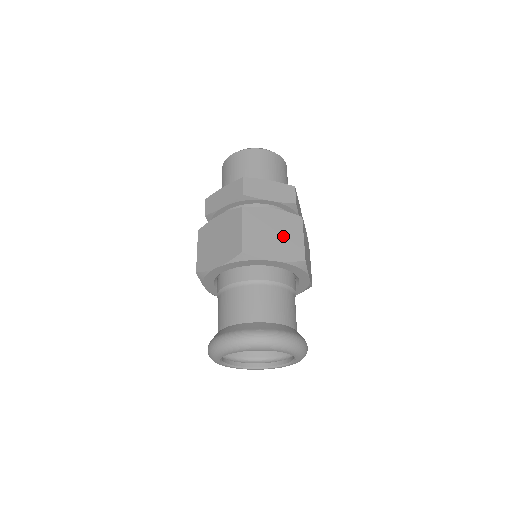
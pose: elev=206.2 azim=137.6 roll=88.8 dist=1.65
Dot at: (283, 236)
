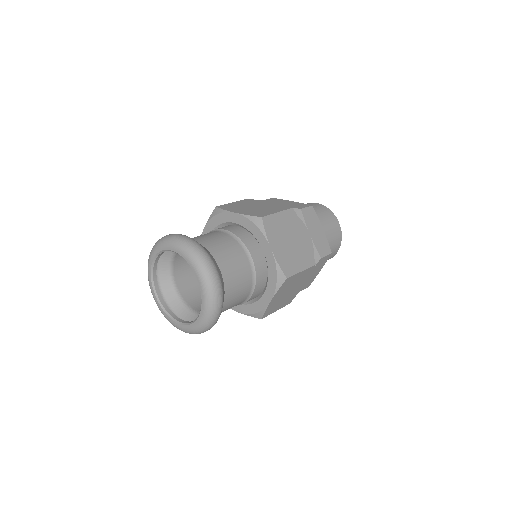
Dot at: (293, 251)
